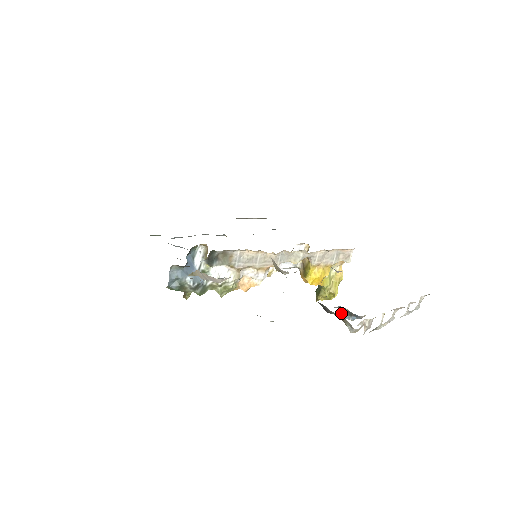
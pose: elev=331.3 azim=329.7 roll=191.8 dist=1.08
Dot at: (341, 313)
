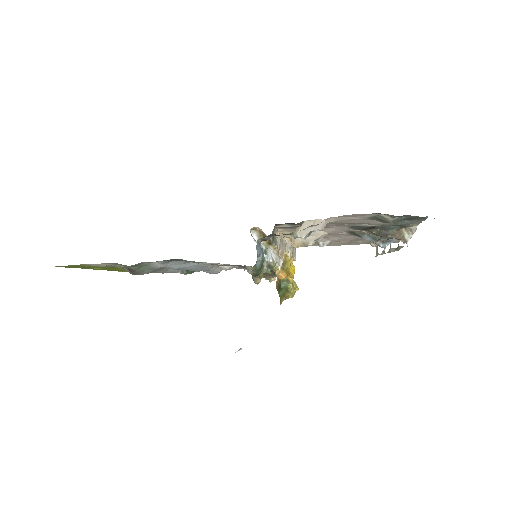
Dot at: (379, 244)
